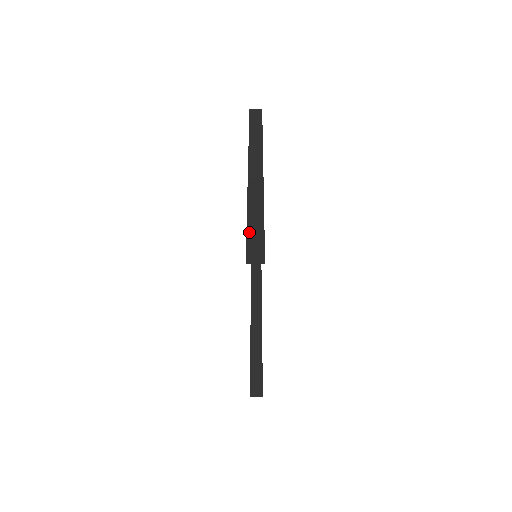
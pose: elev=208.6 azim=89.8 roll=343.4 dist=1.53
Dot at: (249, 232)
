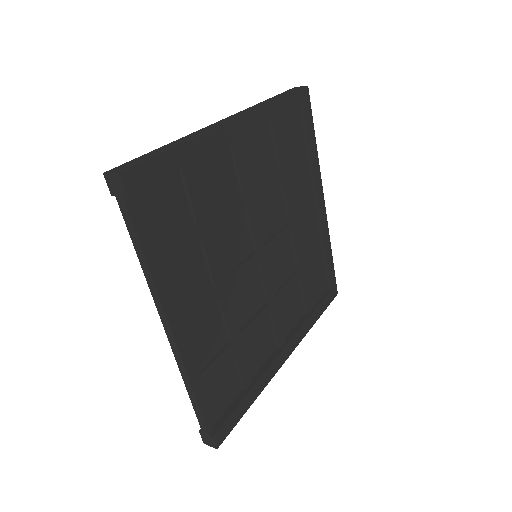
Dot at: (132, 160)
